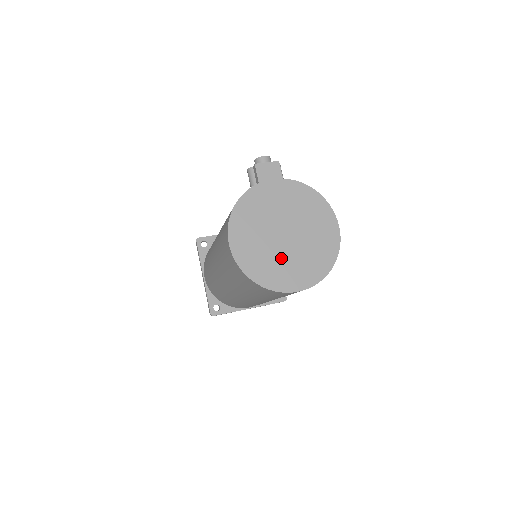
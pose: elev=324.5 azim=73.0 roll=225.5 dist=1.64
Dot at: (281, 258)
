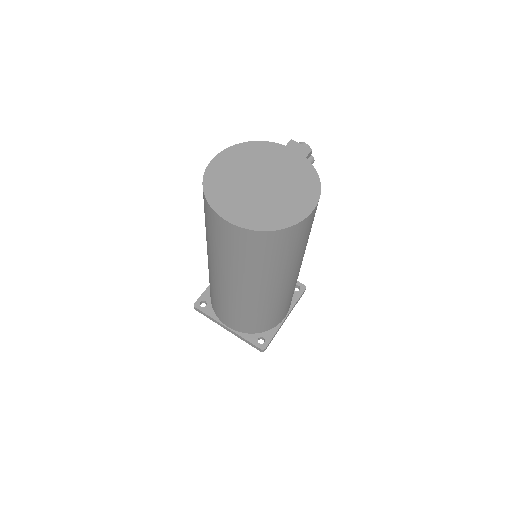
Dot at: (241, 193)
